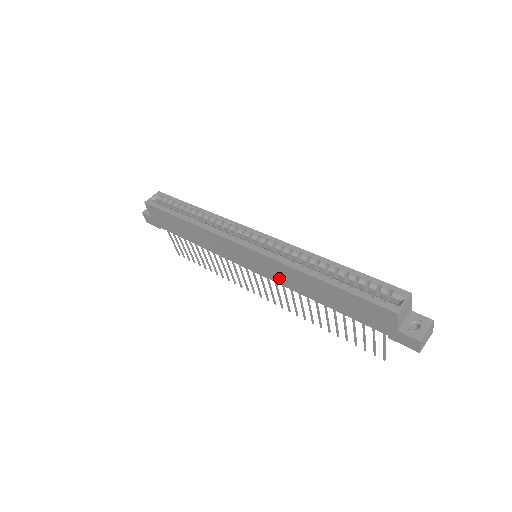
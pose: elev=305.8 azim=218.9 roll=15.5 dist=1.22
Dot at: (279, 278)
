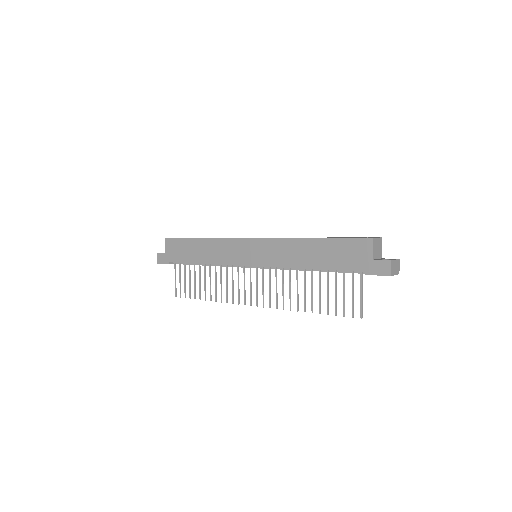
Dot at: (276, 259)
